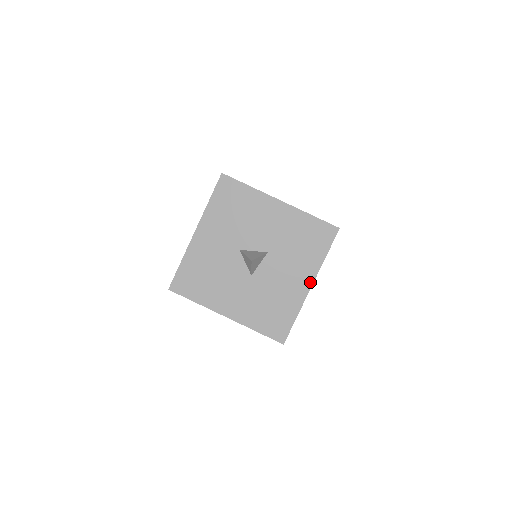
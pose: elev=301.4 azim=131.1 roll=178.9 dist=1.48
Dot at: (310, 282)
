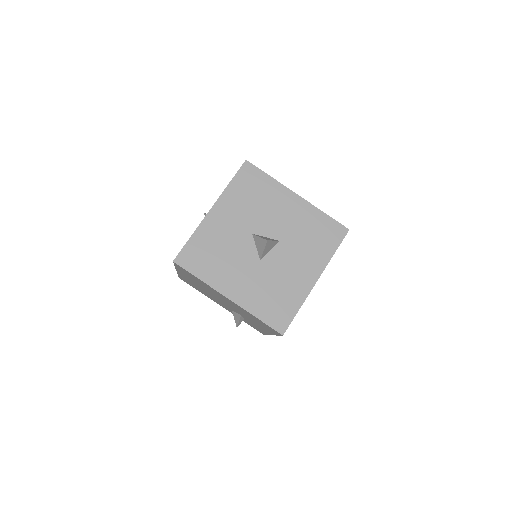
Dot at: (316, 276)
